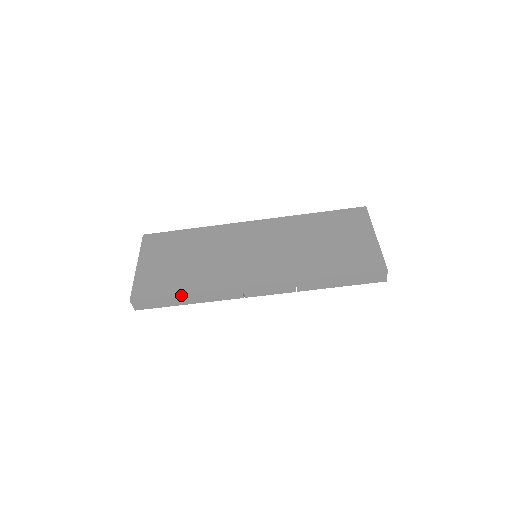
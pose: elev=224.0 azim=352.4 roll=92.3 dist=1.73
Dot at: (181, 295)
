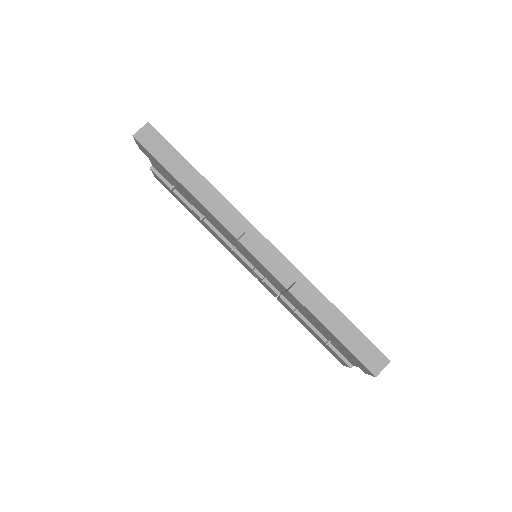
Dot at: (195, 169)
